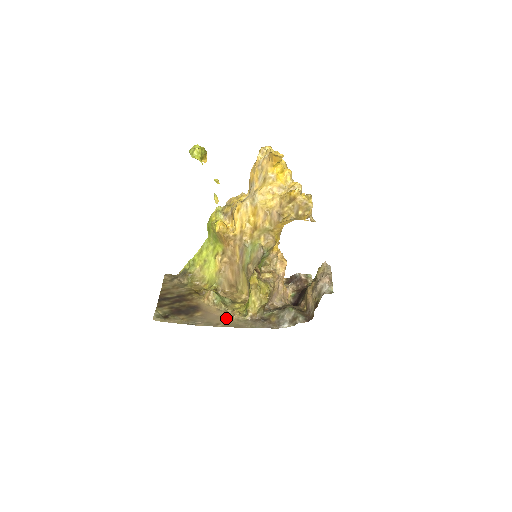
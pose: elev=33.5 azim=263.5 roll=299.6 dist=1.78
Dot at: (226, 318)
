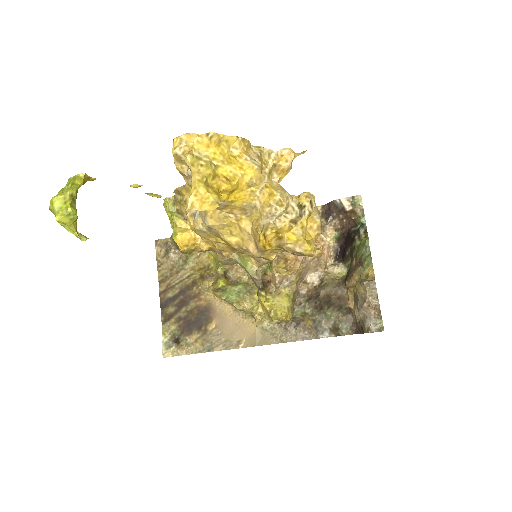
Dot at: (247, 327)
